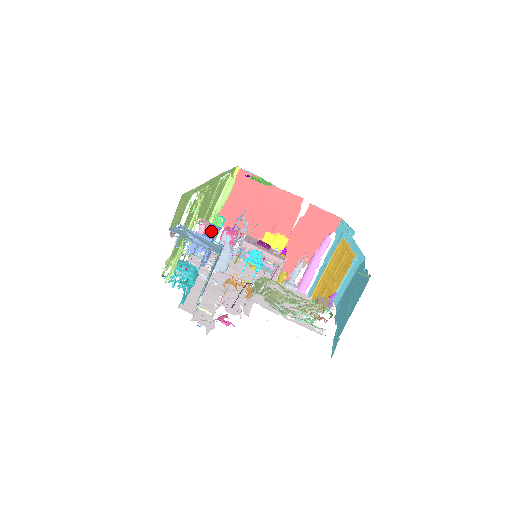
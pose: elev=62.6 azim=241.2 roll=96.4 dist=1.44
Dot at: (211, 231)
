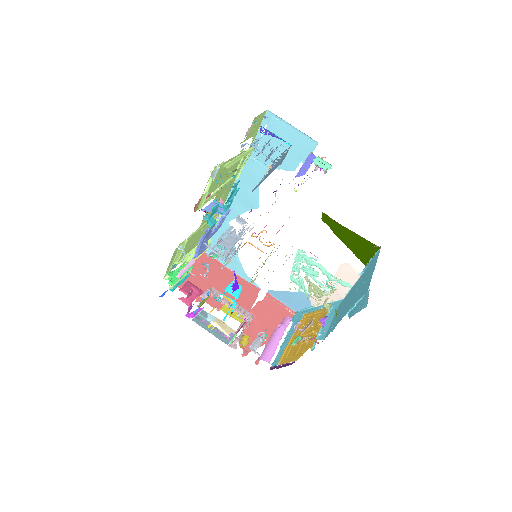
Dot at: (220, 218)
